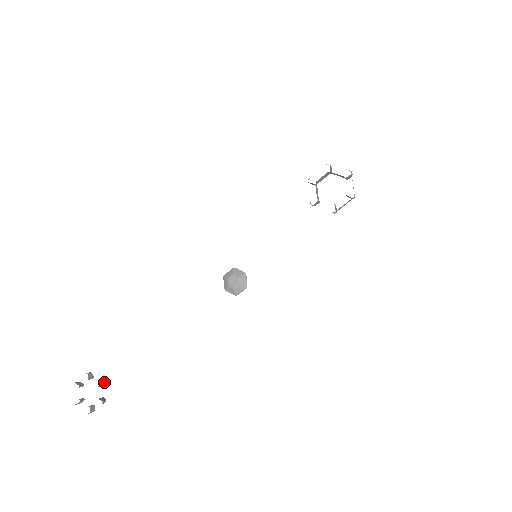
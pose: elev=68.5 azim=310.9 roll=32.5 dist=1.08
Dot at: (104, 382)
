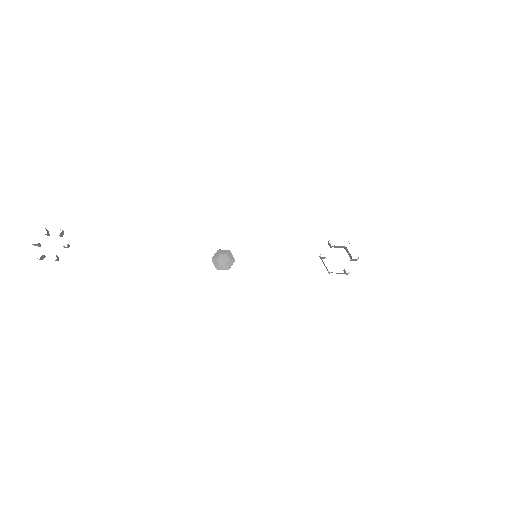
Dot at: occluded
